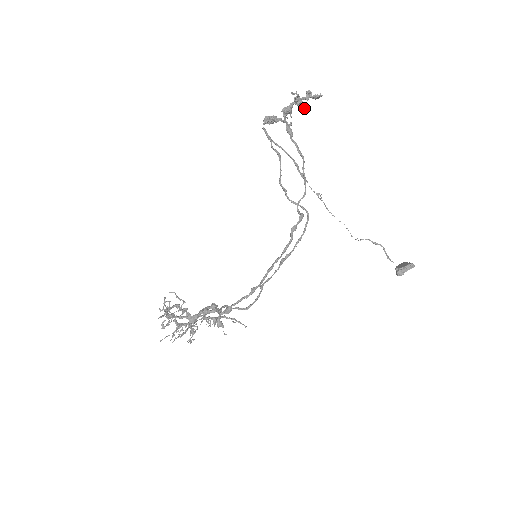
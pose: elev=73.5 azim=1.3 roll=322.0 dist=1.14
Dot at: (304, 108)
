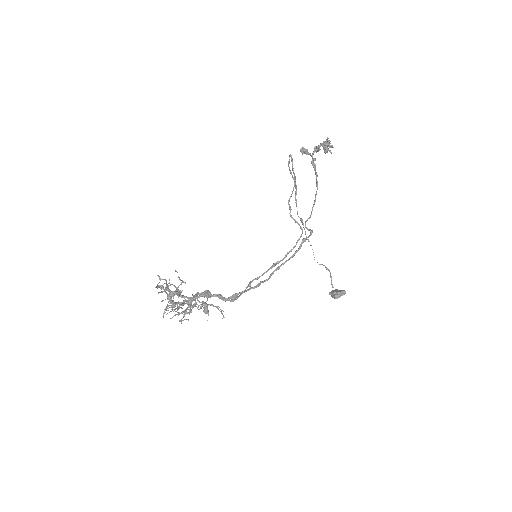
Dot at: (327, 152)
